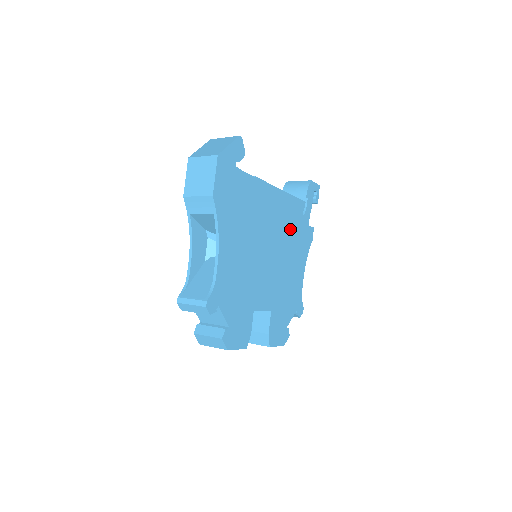
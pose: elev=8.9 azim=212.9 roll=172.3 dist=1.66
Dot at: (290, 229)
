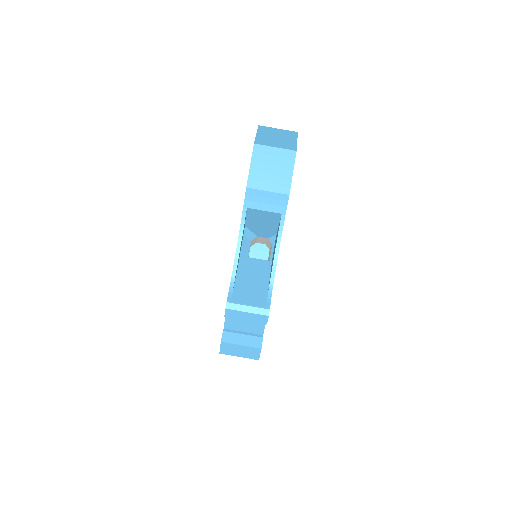
Dot at: occluded
